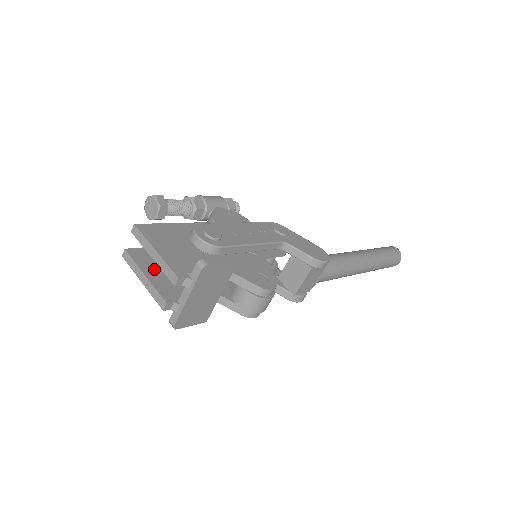
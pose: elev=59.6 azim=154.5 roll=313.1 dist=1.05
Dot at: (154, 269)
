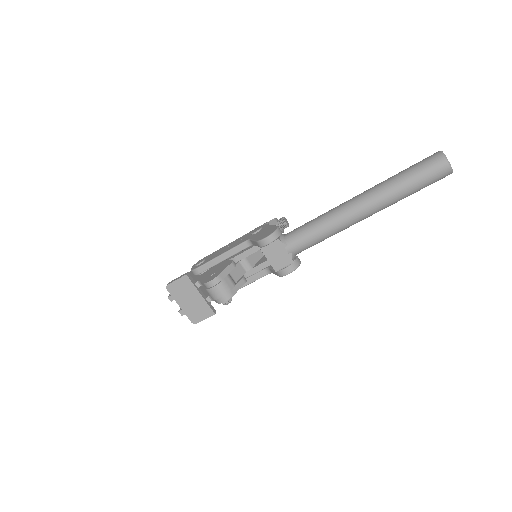
Dot at: occluded
